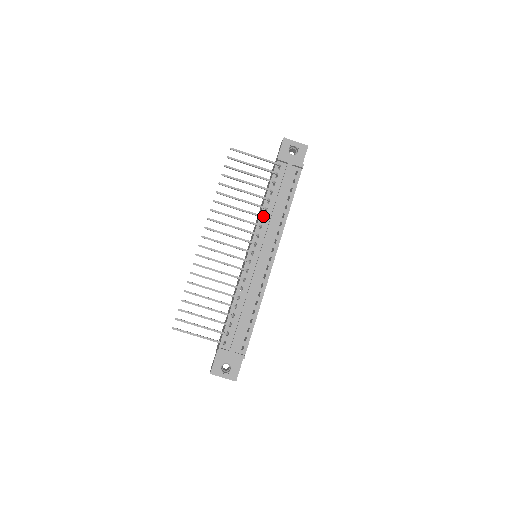
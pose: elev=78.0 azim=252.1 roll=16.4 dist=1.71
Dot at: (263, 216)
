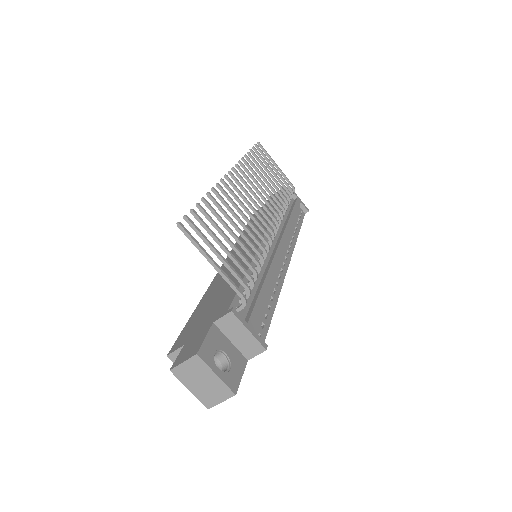
Dot at: occluded
